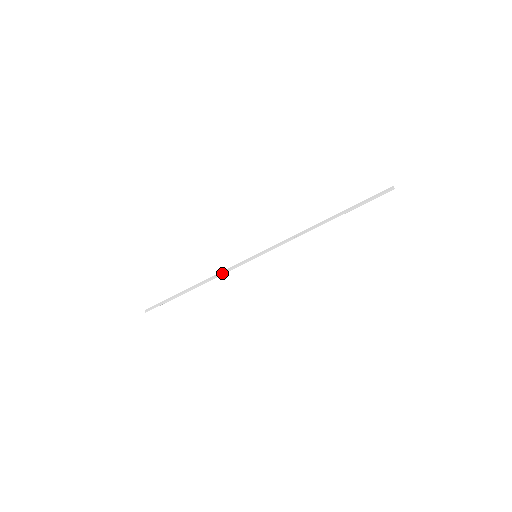
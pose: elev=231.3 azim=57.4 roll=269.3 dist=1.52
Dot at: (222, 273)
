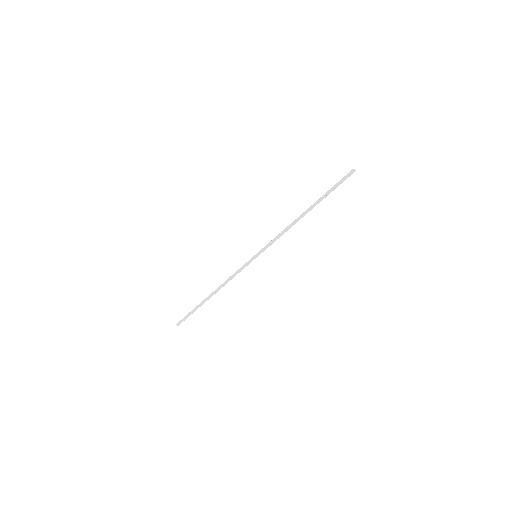
Dot at: (232, 278)
